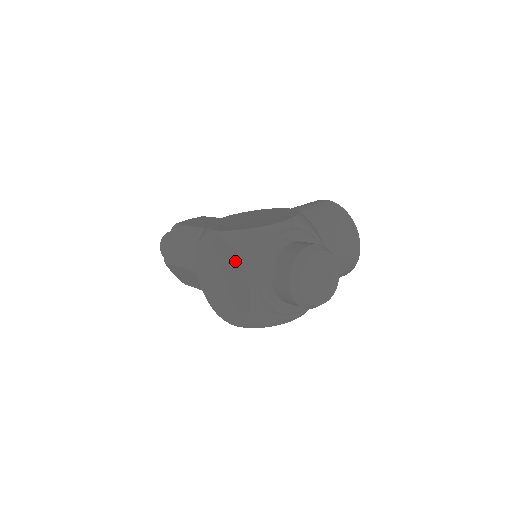
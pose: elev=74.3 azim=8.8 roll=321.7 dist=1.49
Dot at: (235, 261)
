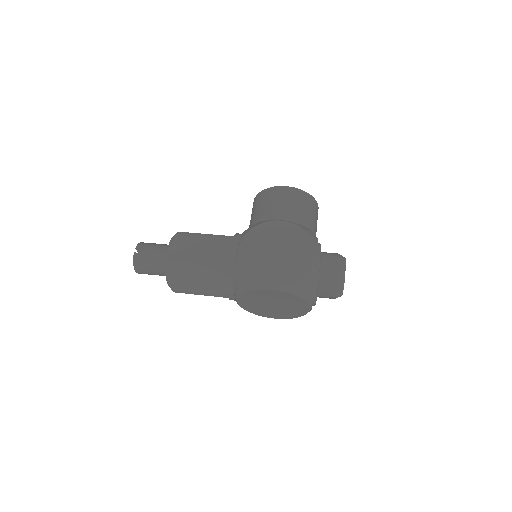
Dot at: (297, 300)
